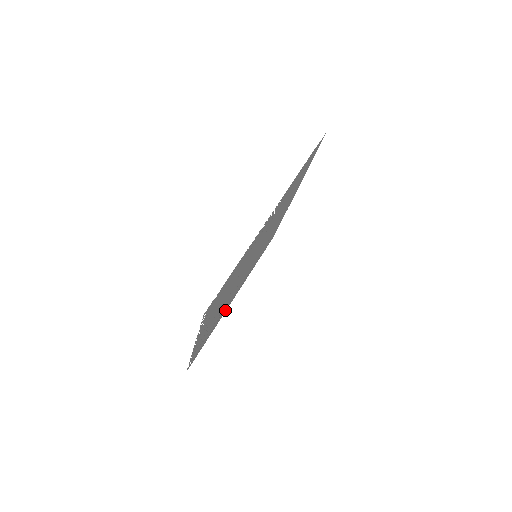
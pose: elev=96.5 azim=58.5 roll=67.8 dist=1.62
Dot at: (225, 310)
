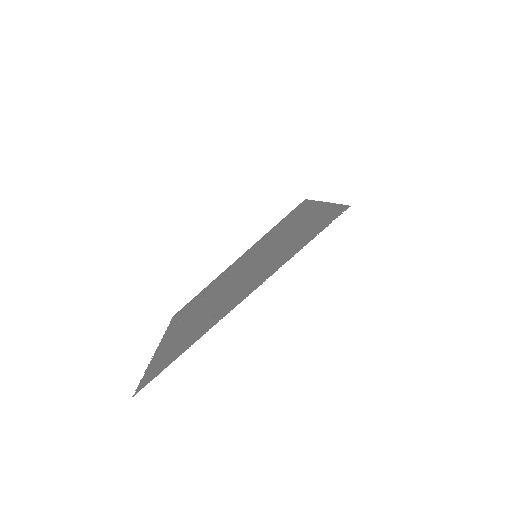
Dot at: (223, 273)
